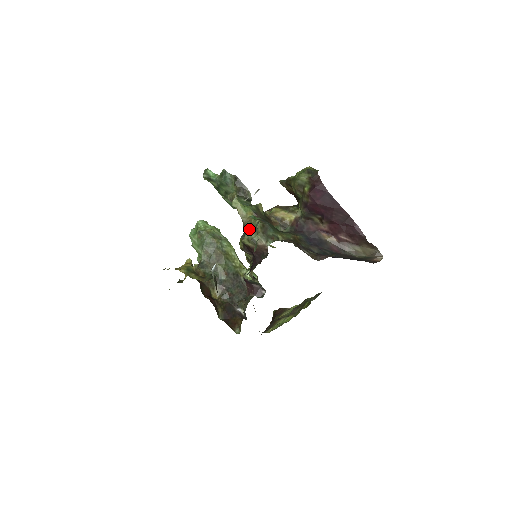
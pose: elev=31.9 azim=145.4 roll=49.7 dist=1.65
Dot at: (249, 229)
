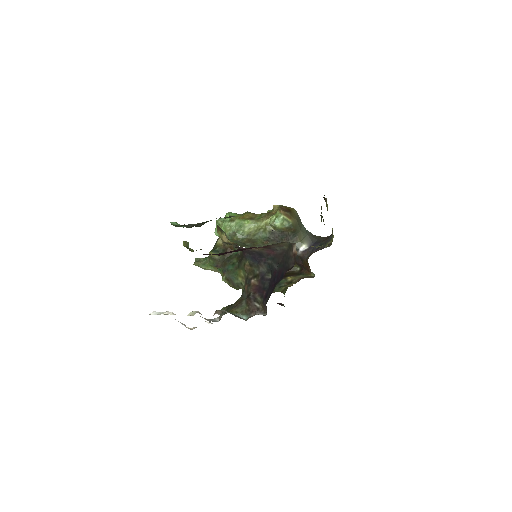
Dot at: occluded
